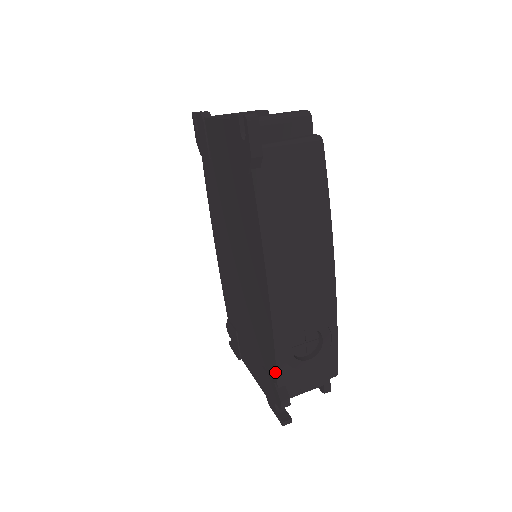
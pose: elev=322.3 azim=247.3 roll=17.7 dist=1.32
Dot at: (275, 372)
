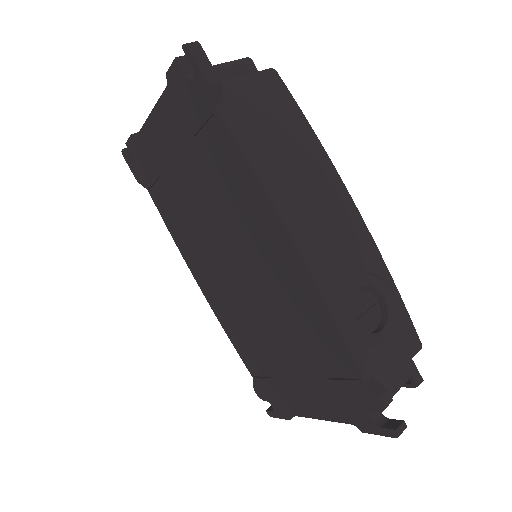
Dot at: (351, 361)
